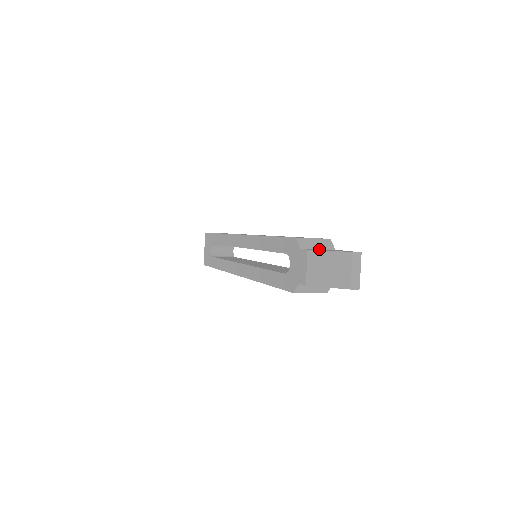
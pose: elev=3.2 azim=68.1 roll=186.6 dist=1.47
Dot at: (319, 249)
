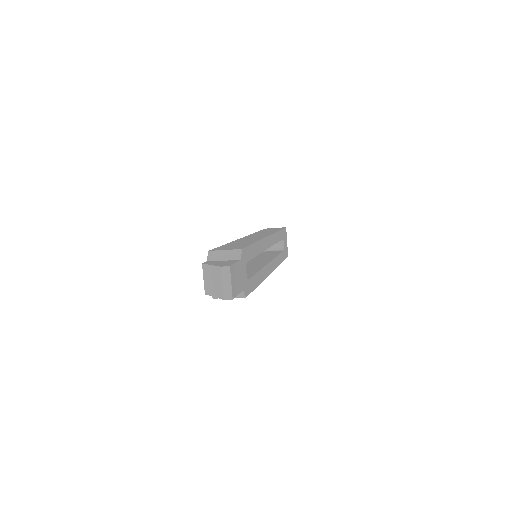
Dot at: (221, 261)
